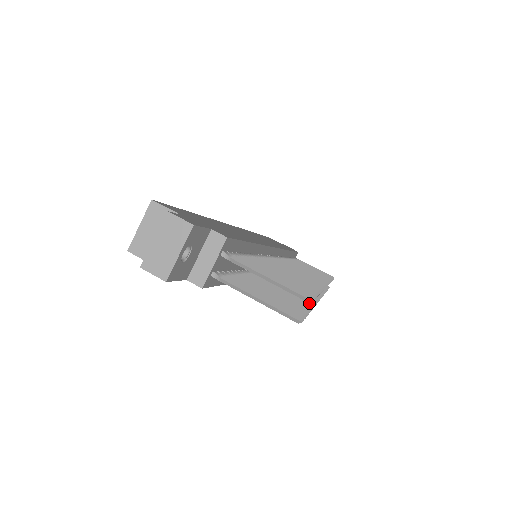
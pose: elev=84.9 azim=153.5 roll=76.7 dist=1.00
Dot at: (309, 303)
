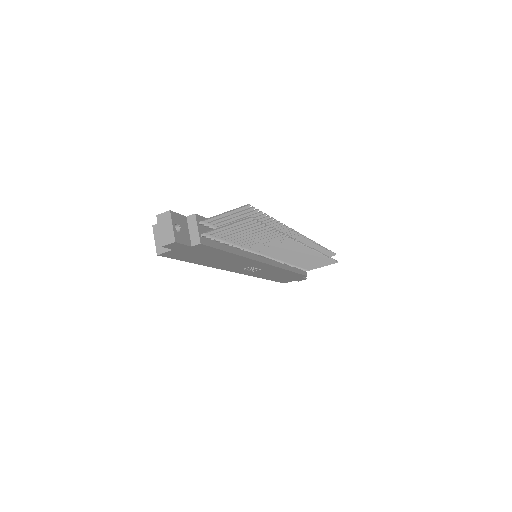
Dot at: (278, 233)
